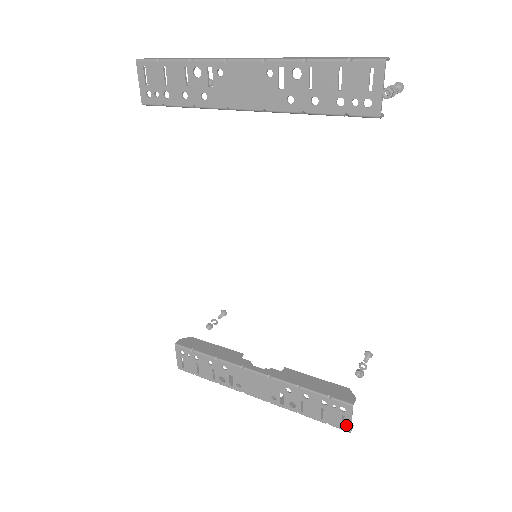
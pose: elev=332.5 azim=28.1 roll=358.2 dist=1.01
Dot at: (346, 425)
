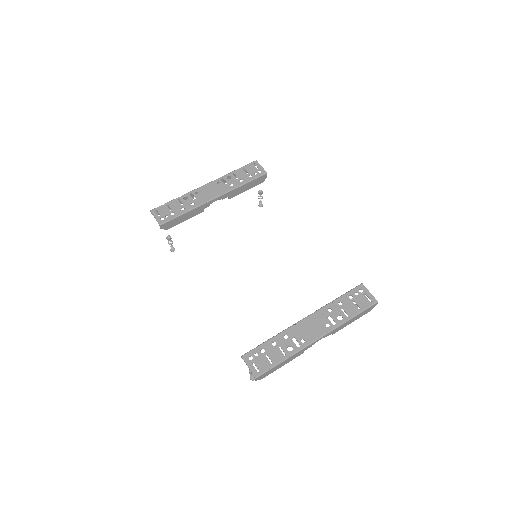
Dot at: (371, 299)
